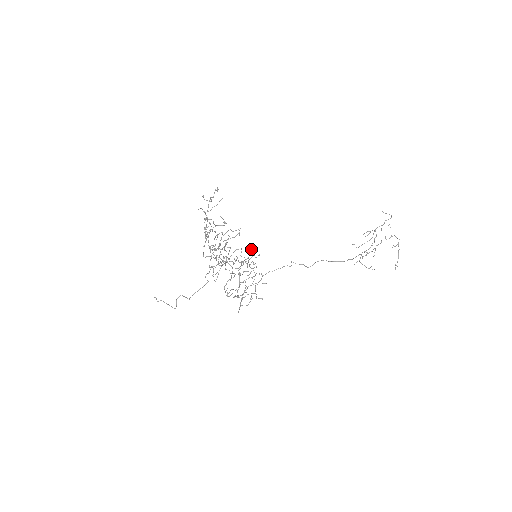
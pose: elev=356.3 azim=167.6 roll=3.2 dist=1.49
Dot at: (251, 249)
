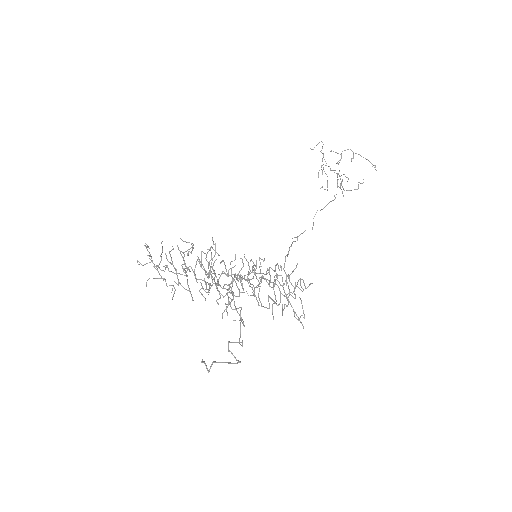
Dot at: occluded
